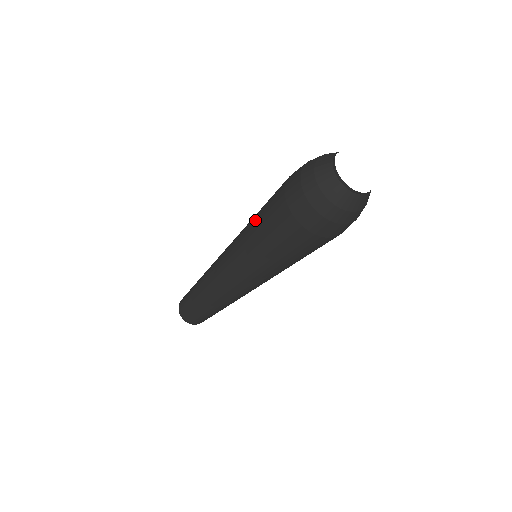
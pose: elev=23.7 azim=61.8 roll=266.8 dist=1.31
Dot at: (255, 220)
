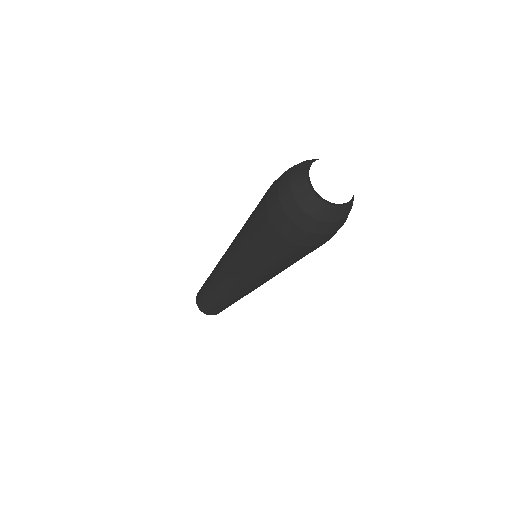
Dot at: (247, 220)
